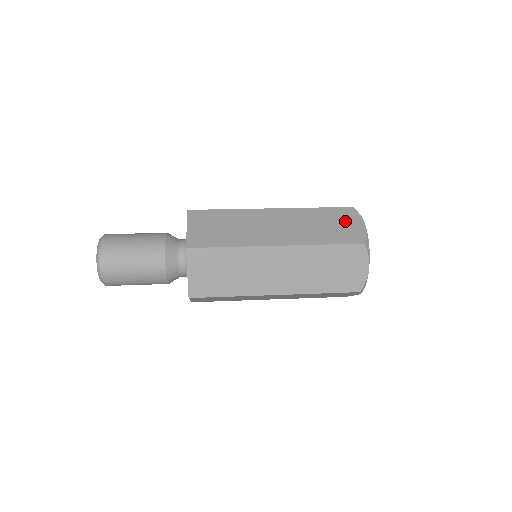
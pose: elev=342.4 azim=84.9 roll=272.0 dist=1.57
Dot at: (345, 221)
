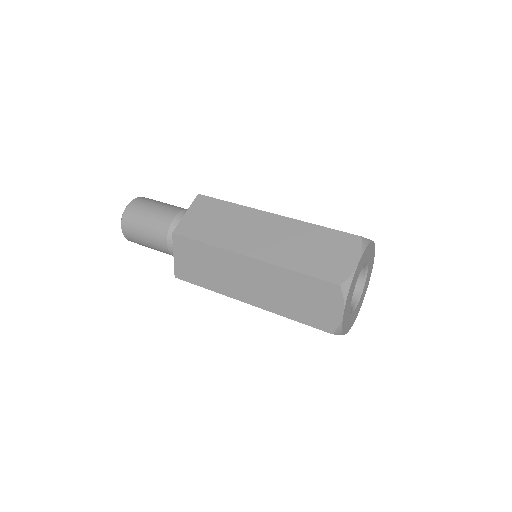
Dot at: (338, 251)
